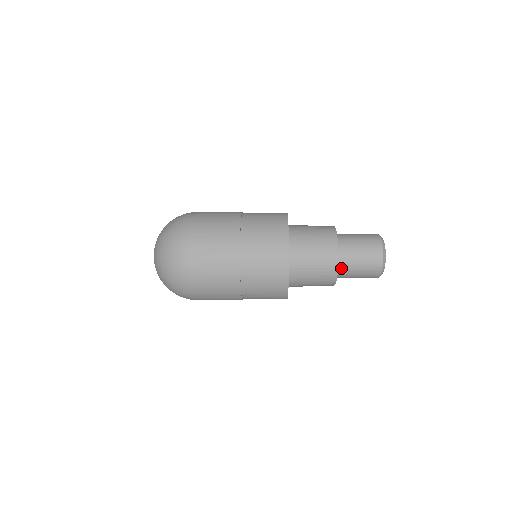
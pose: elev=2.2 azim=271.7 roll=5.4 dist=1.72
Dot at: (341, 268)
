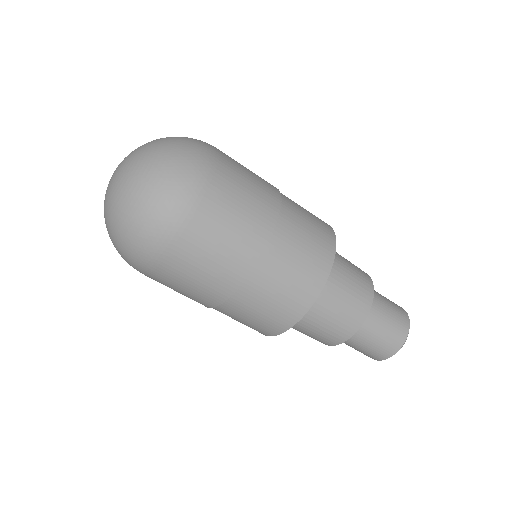
Dot at: occluded
